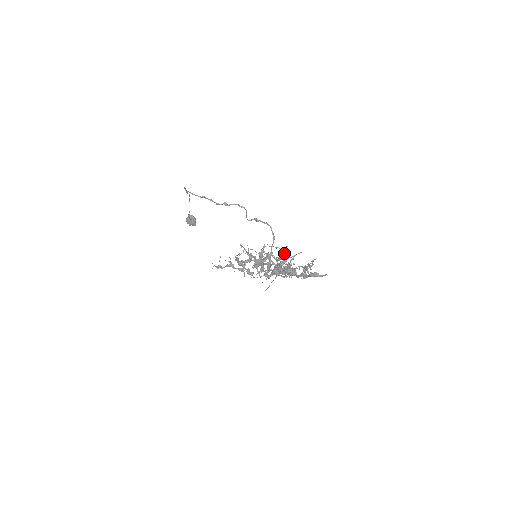
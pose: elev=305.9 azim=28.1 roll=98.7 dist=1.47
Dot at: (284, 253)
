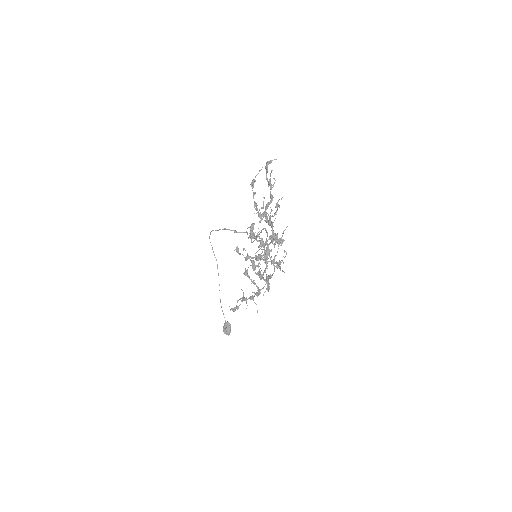
Dot at: occluded
